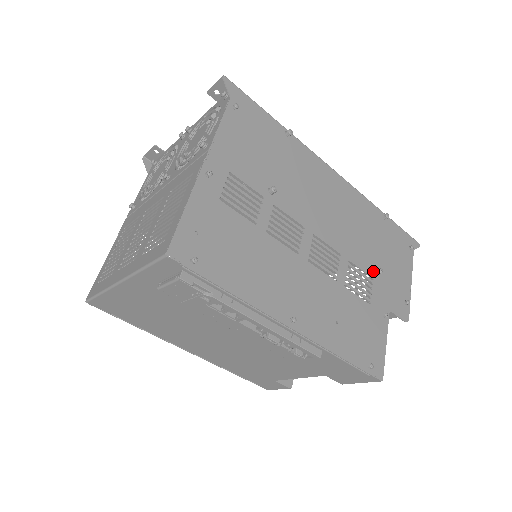
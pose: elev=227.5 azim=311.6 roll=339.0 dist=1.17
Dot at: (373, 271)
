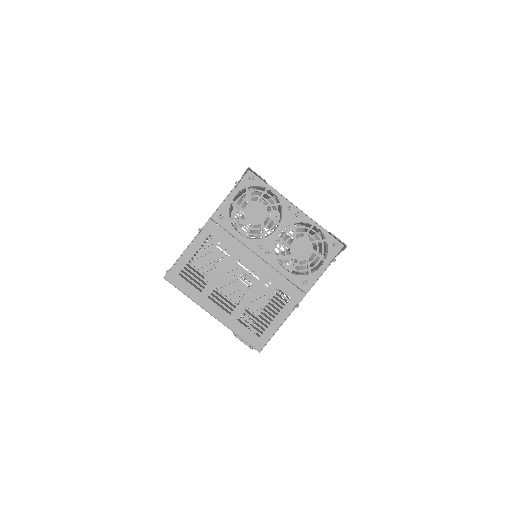
Dot at: occluded
